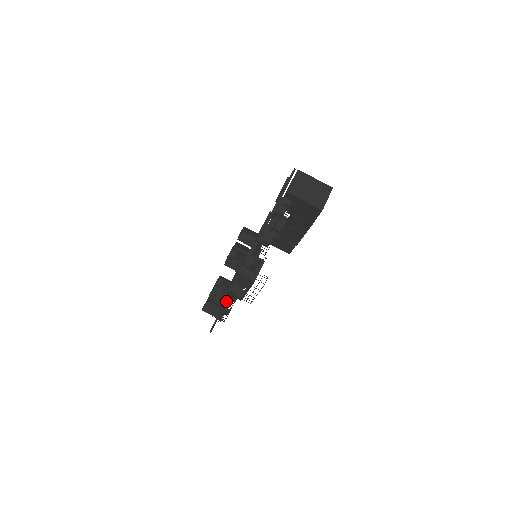
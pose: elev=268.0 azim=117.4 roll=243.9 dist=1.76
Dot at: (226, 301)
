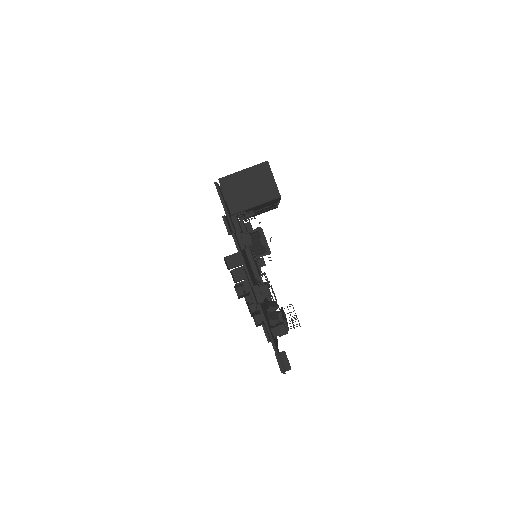
Dot at: occluded
